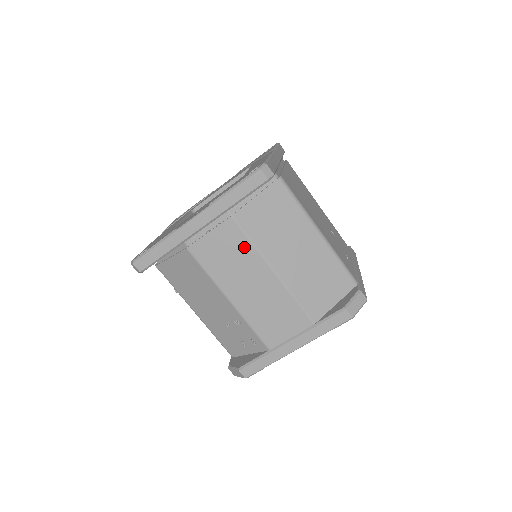
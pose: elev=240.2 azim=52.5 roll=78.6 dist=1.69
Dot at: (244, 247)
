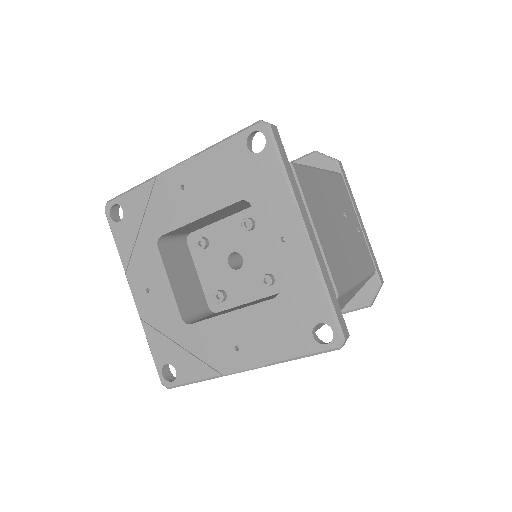
Dot at: occluded
